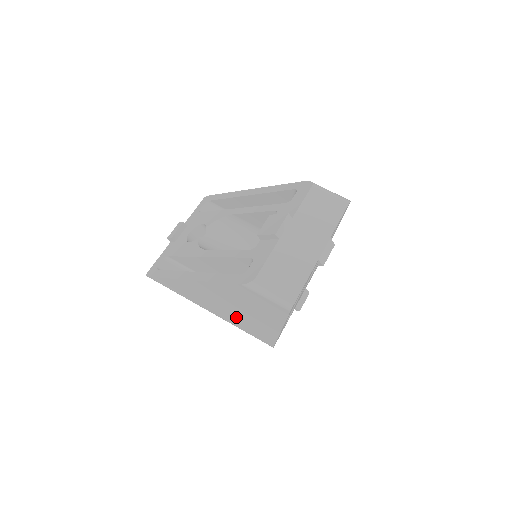
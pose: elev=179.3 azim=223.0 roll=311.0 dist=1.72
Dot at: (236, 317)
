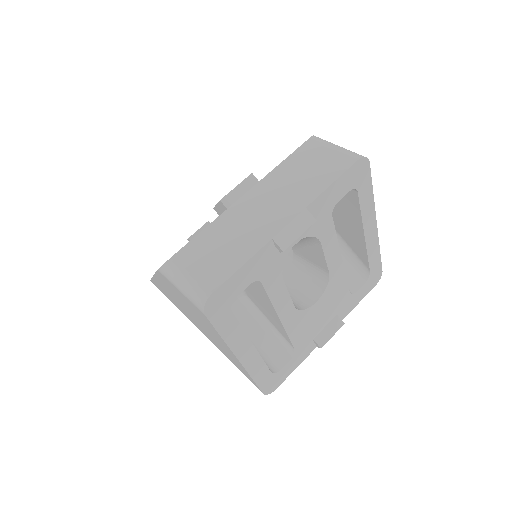
Dot at: (210, 337)
